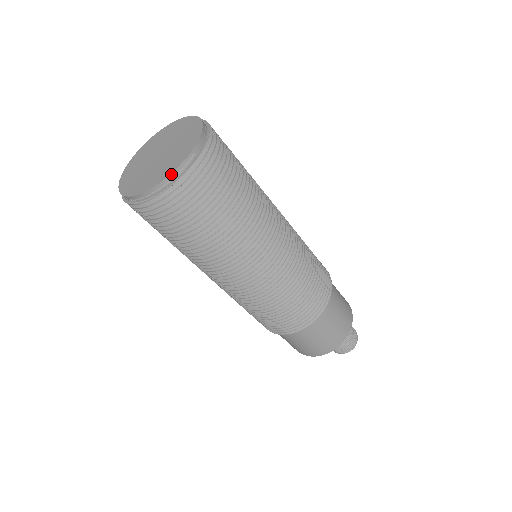
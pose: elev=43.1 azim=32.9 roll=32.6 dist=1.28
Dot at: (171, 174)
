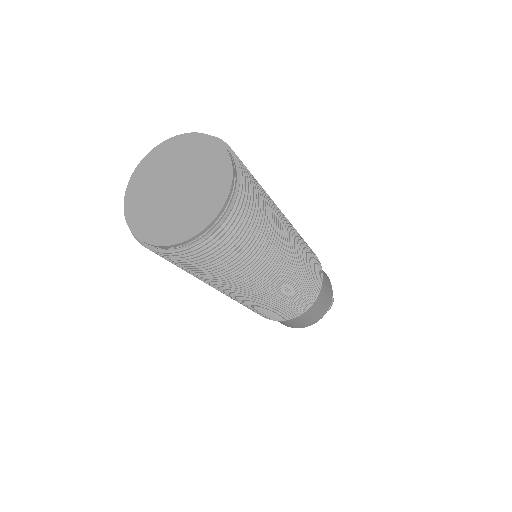
Dot at: (222, 208)
